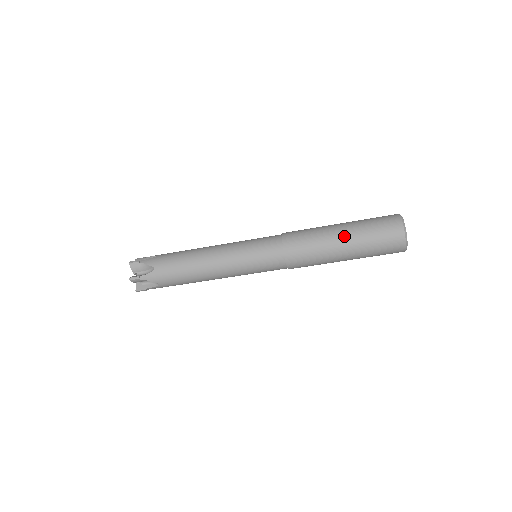
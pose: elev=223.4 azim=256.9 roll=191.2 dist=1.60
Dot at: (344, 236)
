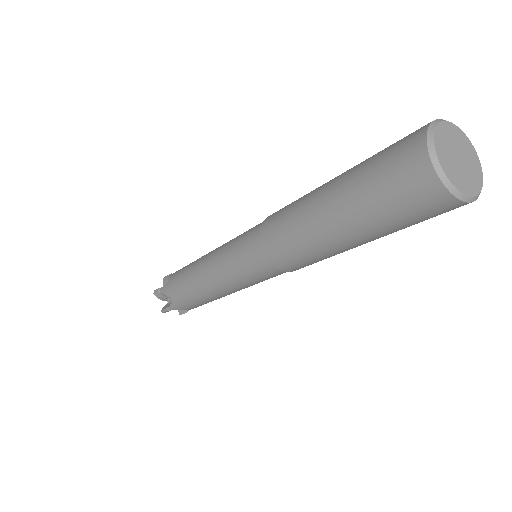
Dot at: (331, 184)
